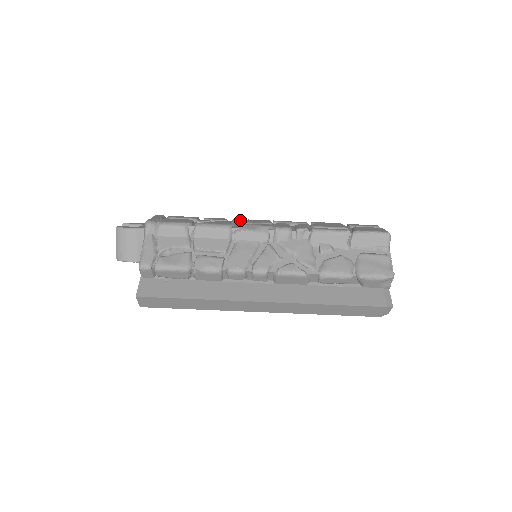
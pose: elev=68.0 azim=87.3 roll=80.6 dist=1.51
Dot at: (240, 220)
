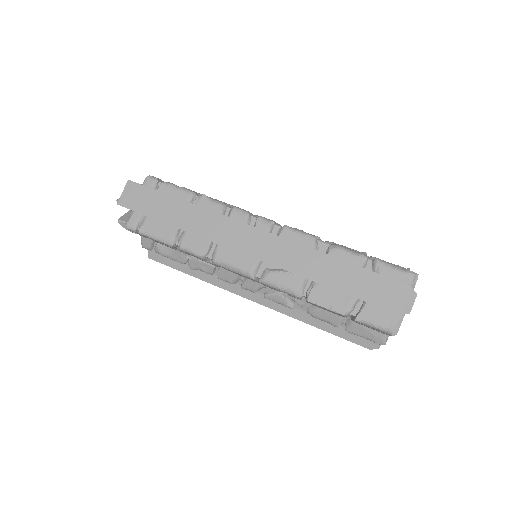
Dot at: occluded
